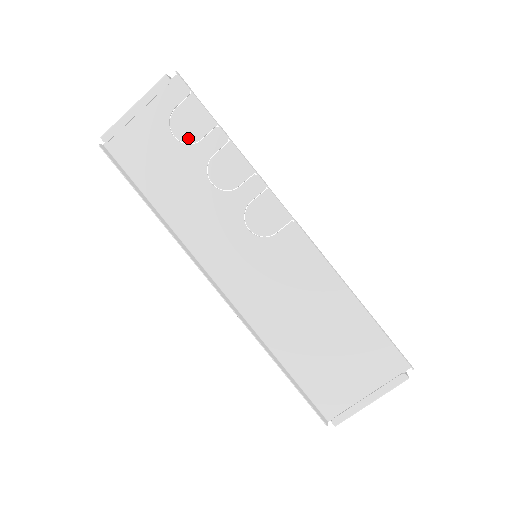
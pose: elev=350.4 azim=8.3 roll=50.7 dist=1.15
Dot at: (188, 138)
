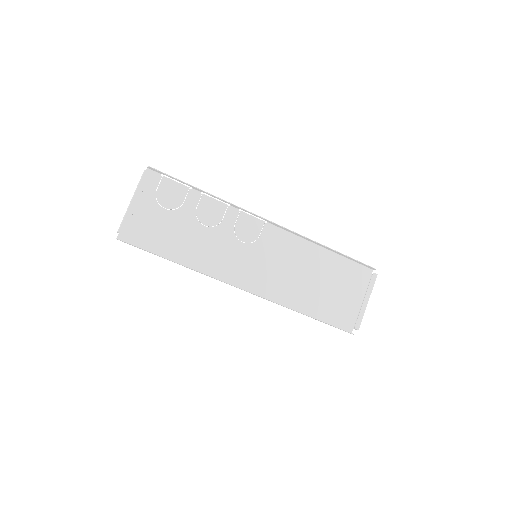
Dot at: (175, 205)
